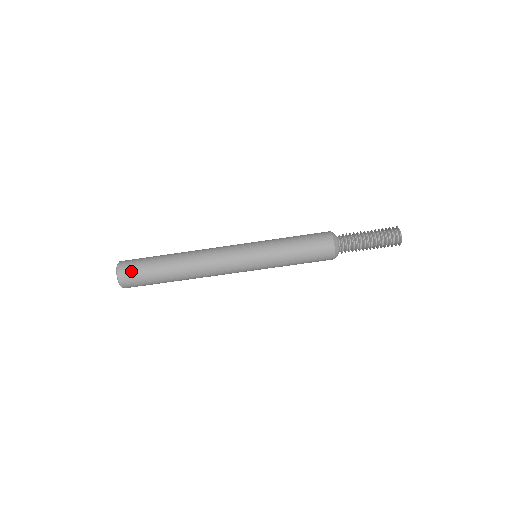
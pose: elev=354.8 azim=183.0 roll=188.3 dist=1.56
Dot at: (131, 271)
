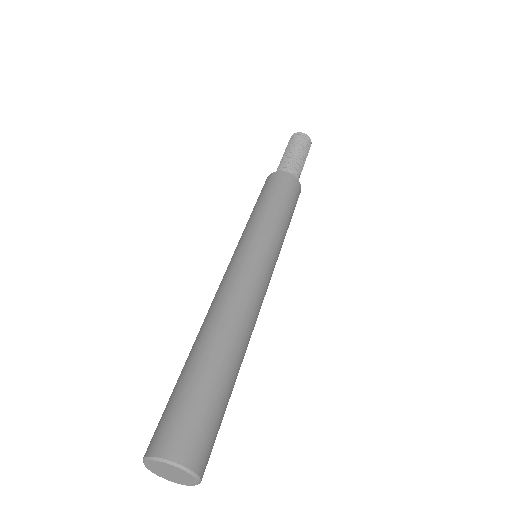
Dot at: (199, 435)
